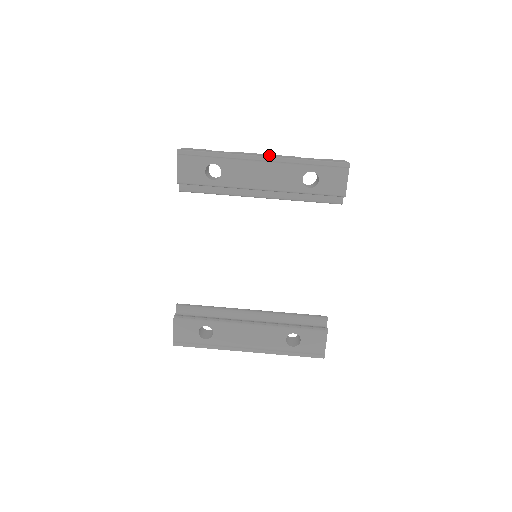
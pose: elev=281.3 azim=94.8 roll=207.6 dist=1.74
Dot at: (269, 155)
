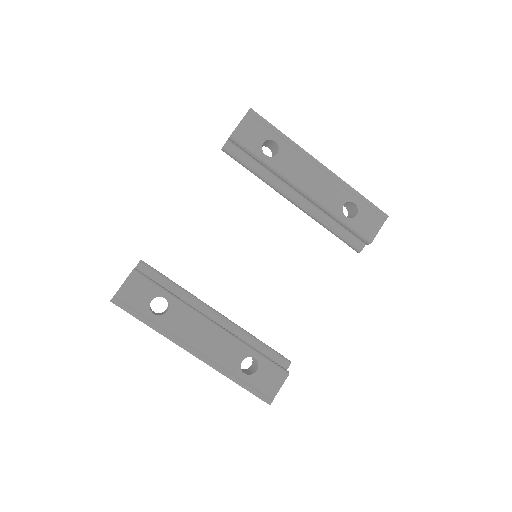
Dot at: occluded
